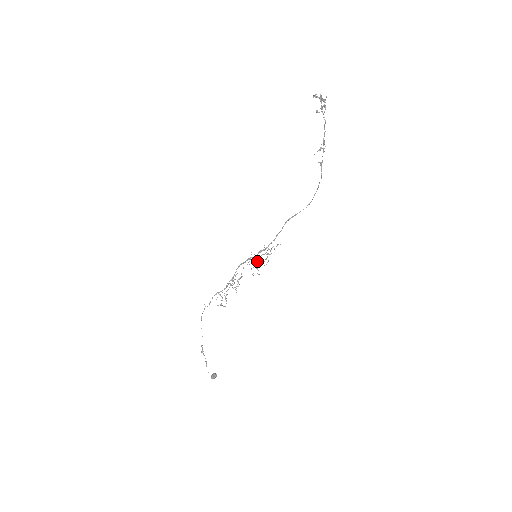
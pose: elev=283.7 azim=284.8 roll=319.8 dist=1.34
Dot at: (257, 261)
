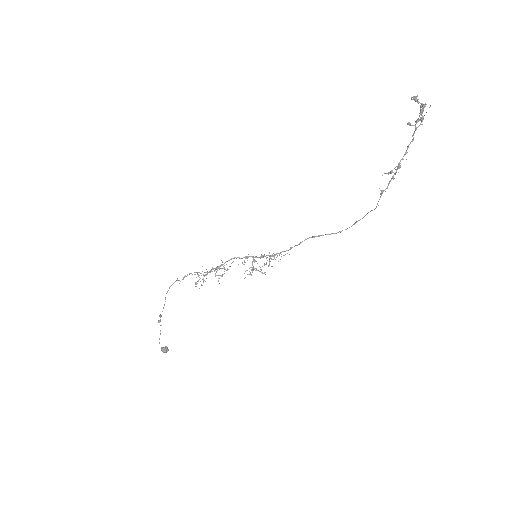
Dot at: (255, 261)
